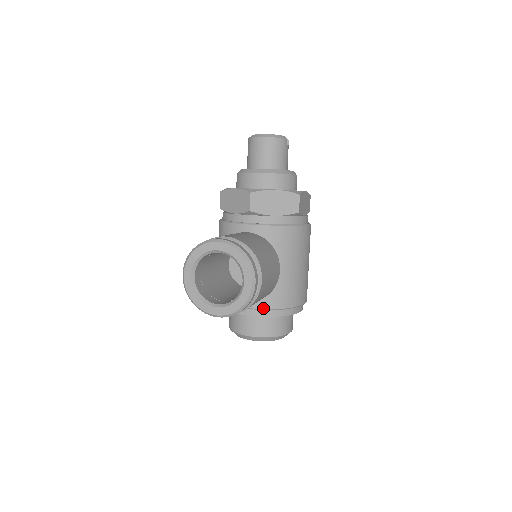
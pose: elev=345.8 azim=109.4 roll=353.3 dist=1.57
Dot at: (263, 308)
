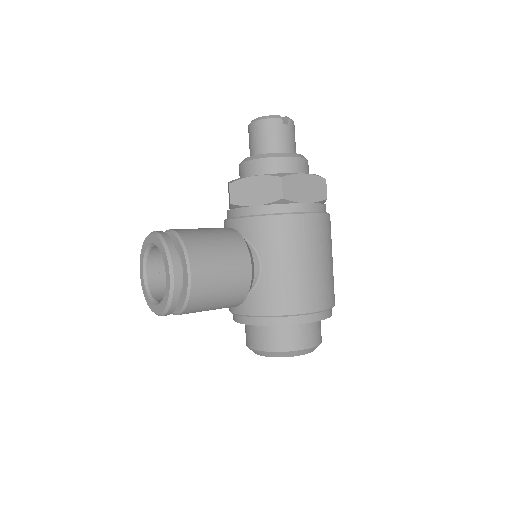
Dot at: (250, 314)
